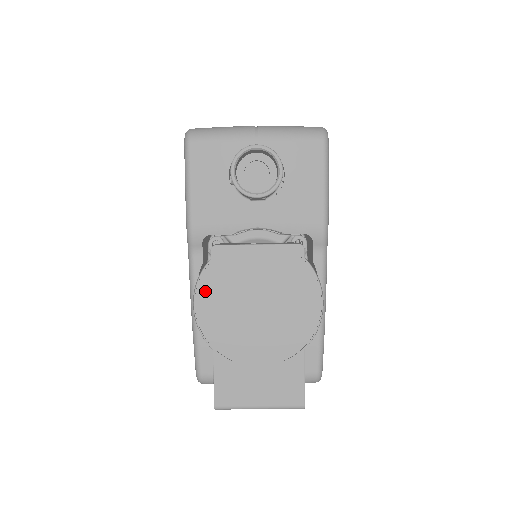
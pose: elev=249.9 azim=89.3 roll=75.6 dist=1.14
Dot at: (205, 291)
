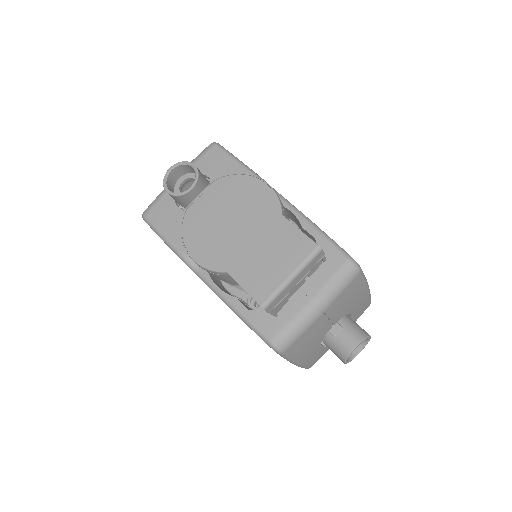
Dot at: (192, 245)
